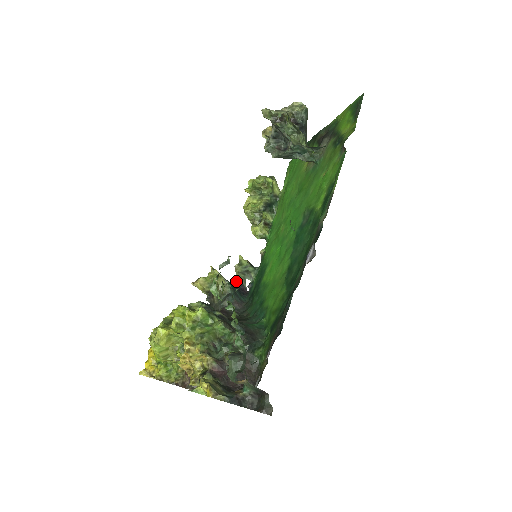
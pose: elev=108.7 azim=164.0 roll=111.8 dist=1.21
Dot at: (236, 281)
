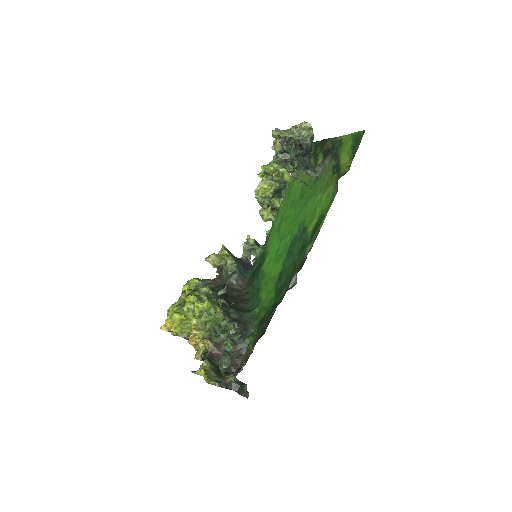
Dot at: (243, 257)
